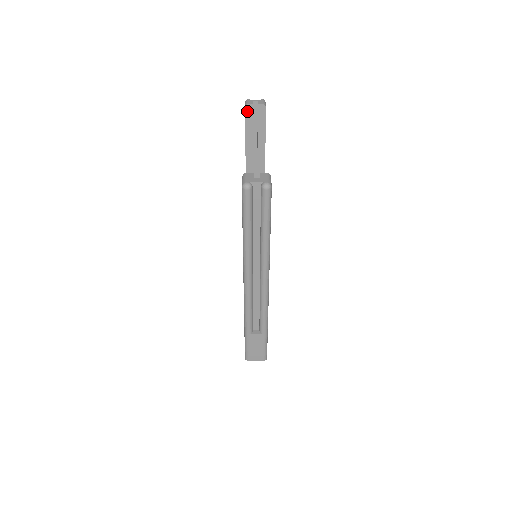
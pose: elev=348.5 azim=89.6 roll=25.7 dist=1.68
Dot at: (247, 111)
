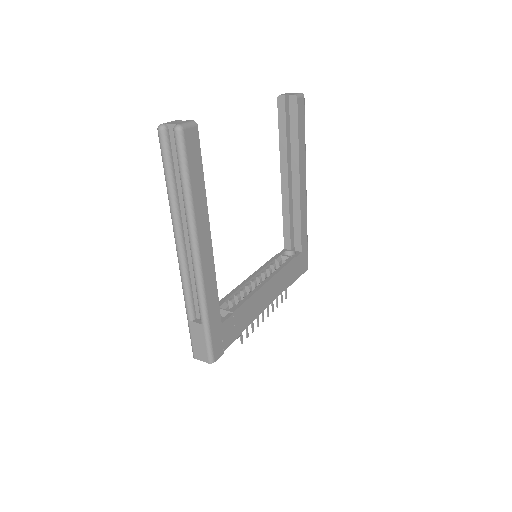
Dot at: (279, 103)
